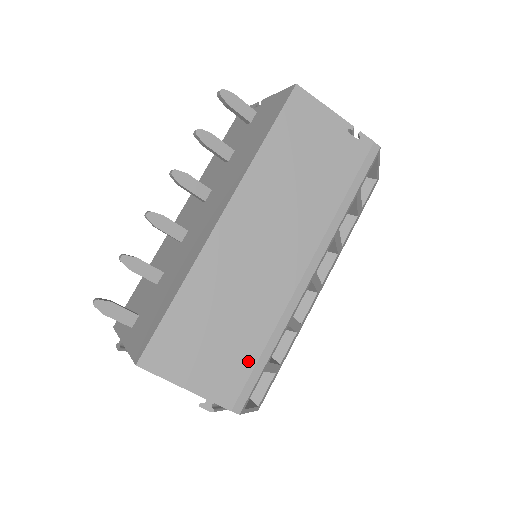
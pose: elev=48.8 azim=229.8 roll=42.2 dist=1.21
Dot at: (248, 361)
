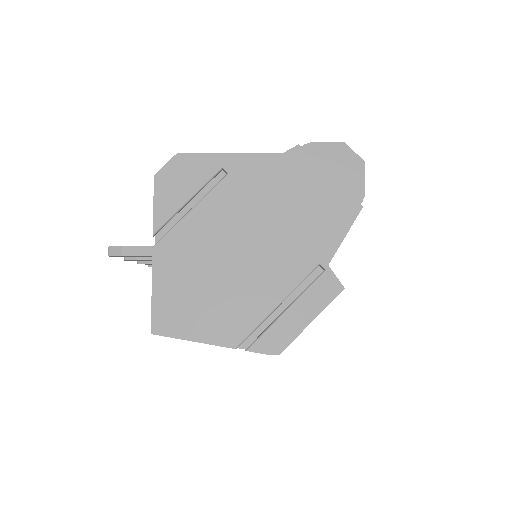
Dot at: occluded
